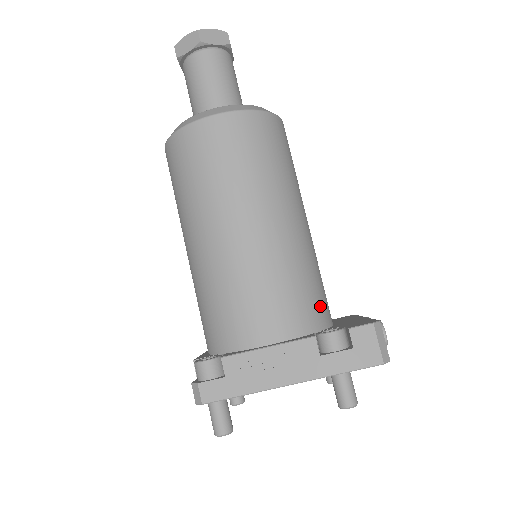
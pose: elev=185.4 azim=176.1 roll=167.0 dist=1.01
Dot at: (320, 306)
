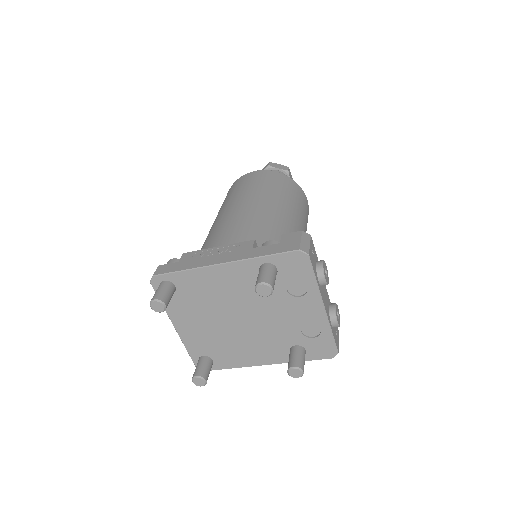
Dot at: occluded
